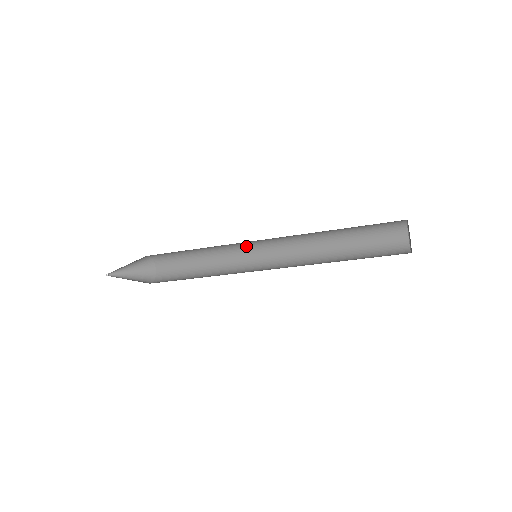
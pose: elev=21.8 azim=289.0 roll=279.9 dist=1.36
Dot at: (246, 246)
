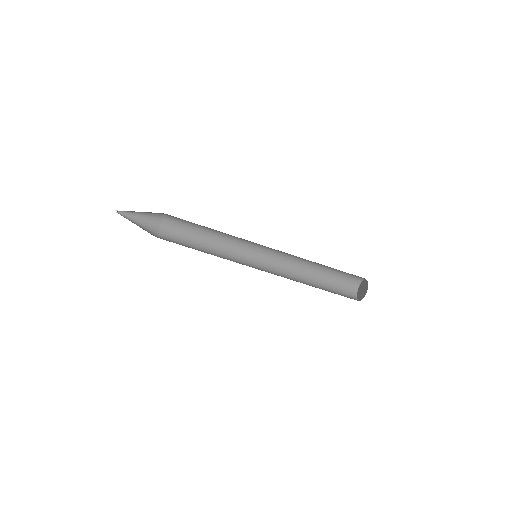
Dot at: (243, 259)
